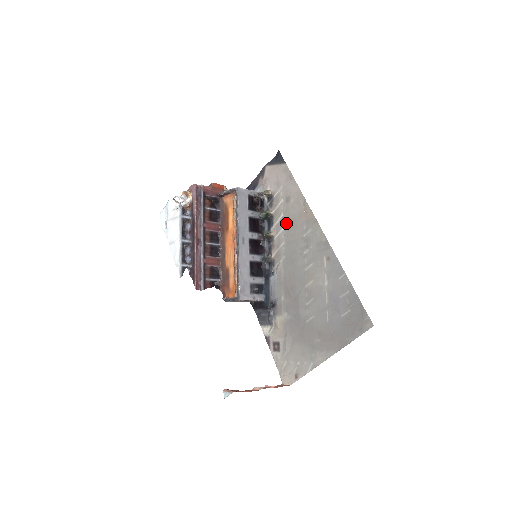
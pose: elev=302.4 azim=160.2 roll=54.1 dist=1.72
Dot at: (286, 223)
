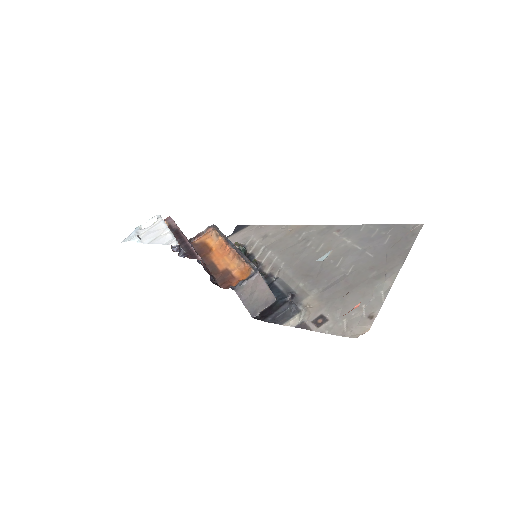
Dot at: (272, 247)
